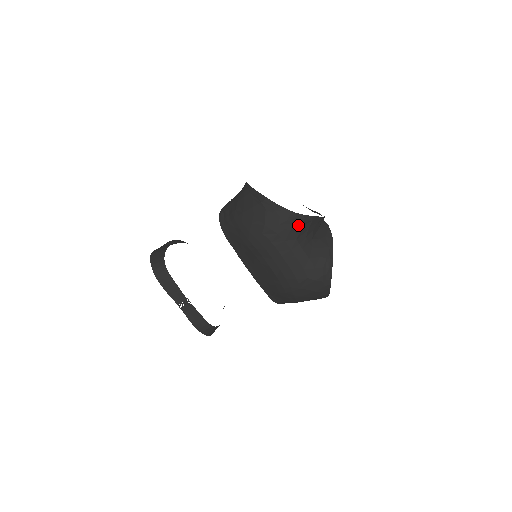
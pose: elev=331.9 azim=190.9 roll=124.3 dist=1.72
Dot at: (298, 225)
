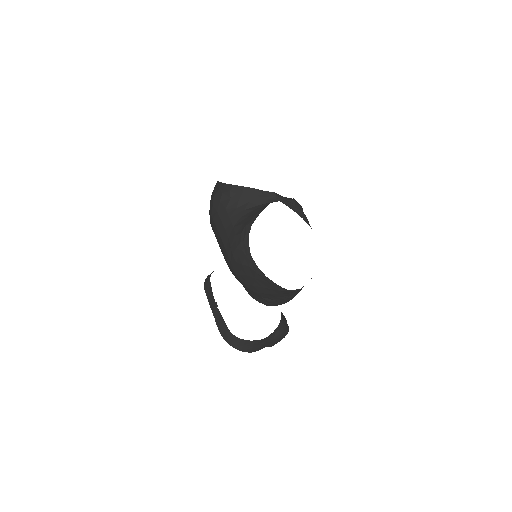
Dot at: (226, 195)
